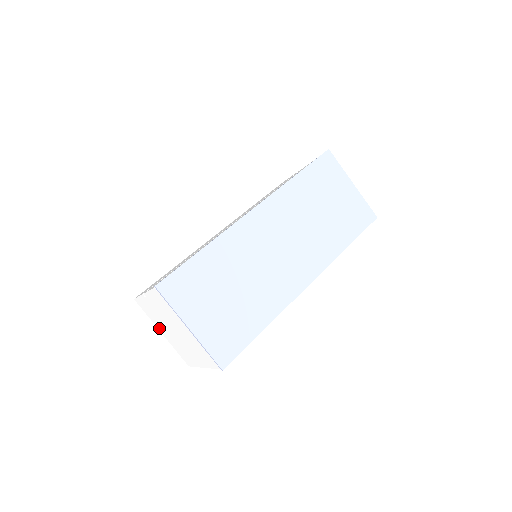
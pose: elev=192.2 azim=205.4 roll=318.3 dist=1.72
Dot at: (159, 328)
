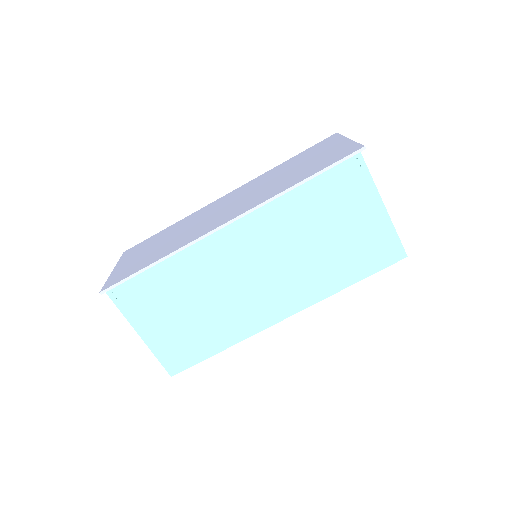
Dot at: occluded
